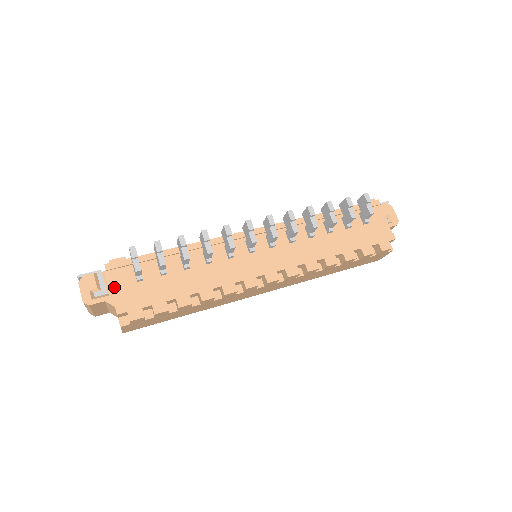
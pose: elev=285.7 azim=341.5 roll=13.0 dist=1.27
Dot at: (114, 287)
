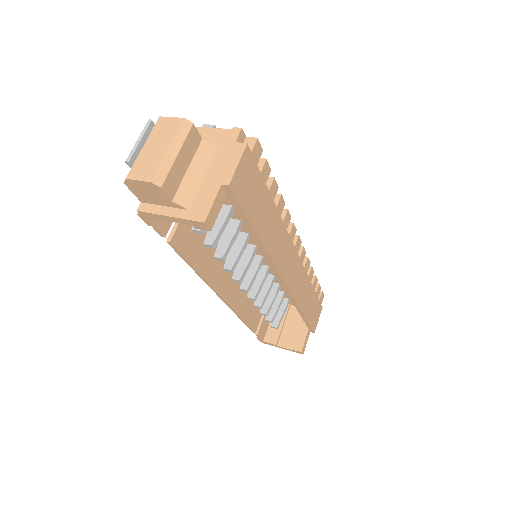
Dot at: (210, 131)
